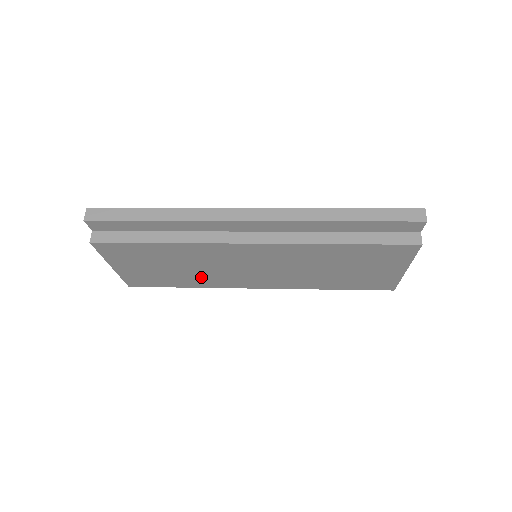
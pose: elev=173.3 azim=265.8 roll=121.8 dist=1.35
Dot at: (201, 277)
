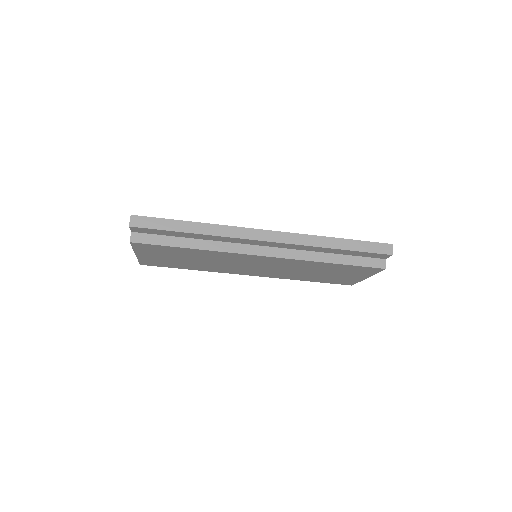
Dot at: (207, 266)
